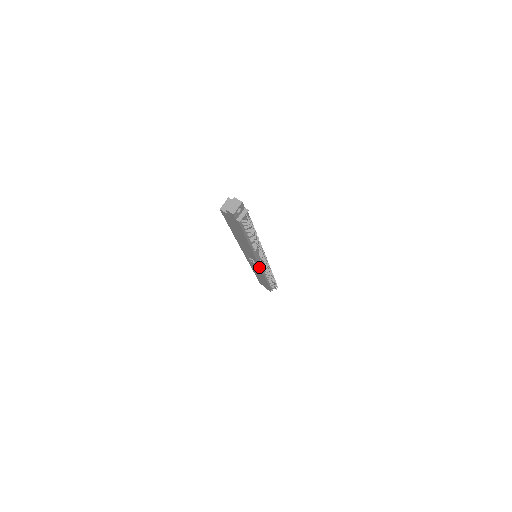
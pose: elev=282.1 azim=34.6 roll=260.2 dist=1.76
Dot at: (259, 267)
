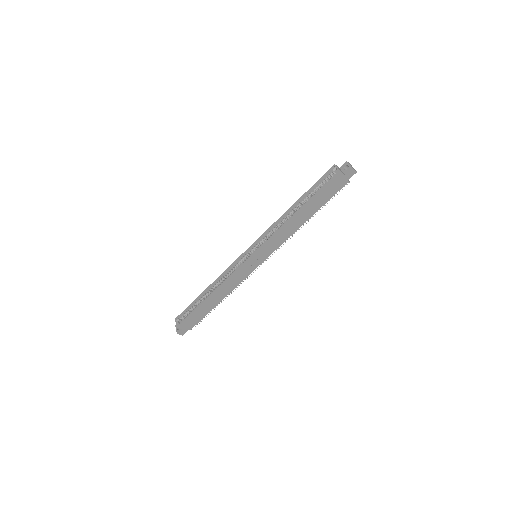
Dot at: (253, 270)
